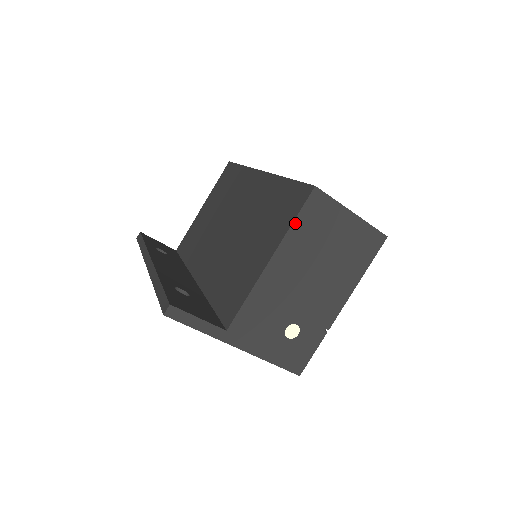
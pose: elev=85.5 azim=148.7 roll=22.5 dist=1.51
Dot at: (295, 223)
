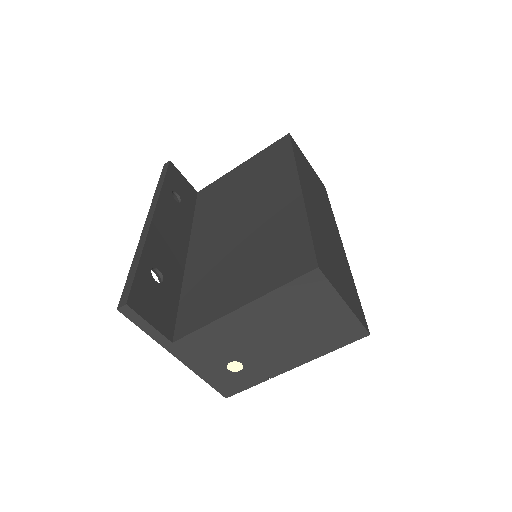
Dot at: (280, 289)
